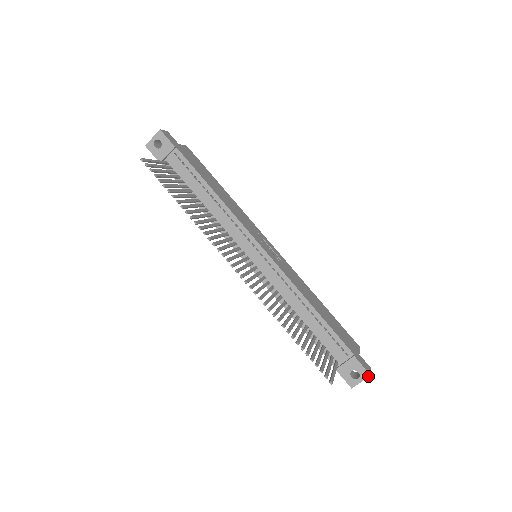
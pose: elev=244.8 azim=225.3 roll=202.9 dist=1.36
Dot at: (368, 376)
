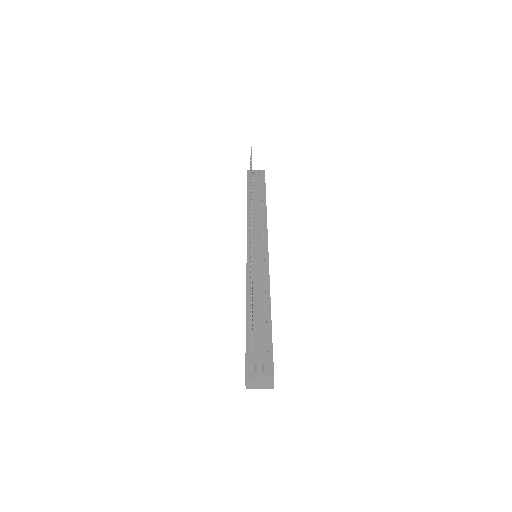
Dot at: (271, 376)
